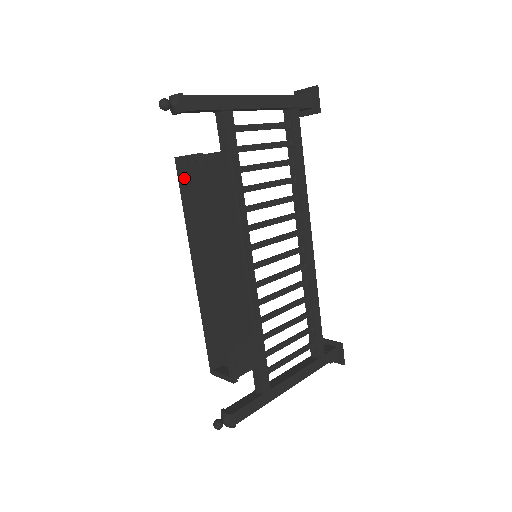
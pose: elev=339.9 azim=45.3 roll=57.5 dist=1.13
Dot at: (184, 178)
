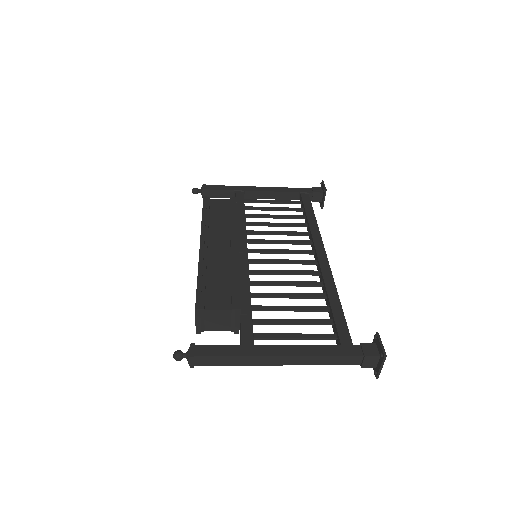
Dot at: occluded
